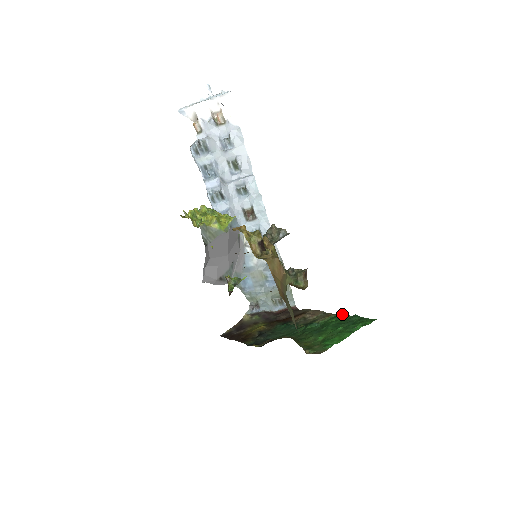
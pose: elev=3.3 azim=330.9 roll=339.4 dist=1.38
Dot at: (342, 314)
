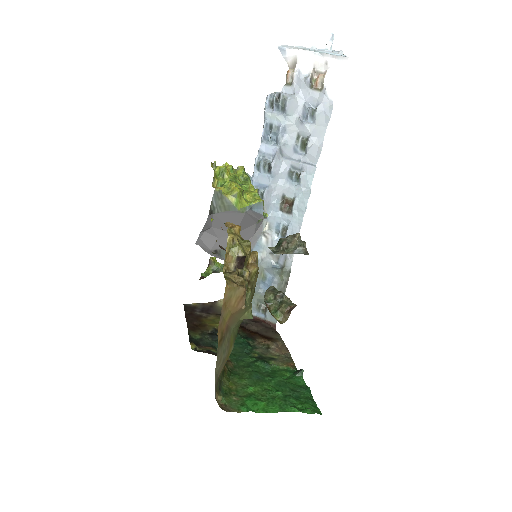
Dot at: (300, 375)
